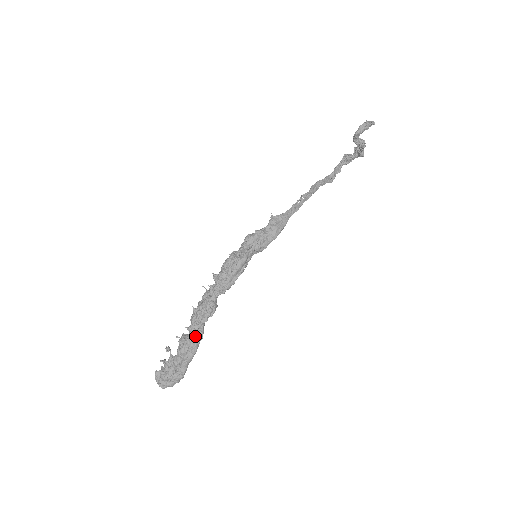
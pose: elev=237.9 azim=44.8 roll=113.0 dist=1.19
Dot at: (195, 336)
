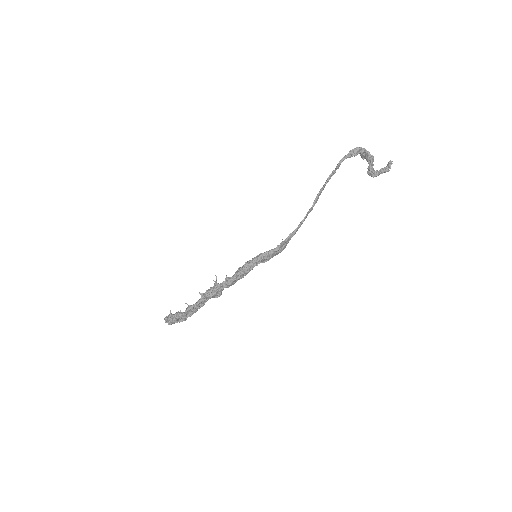
Dot at: occluded
